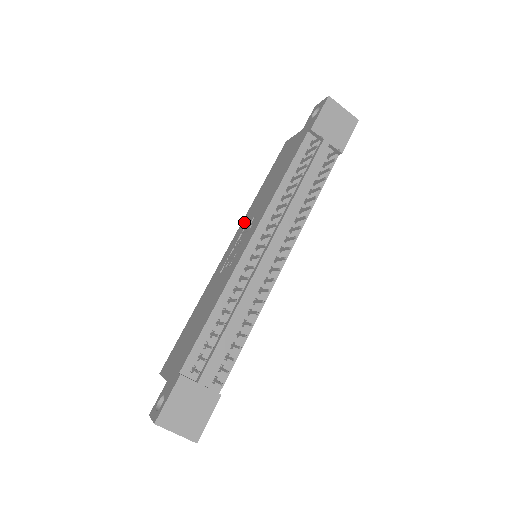
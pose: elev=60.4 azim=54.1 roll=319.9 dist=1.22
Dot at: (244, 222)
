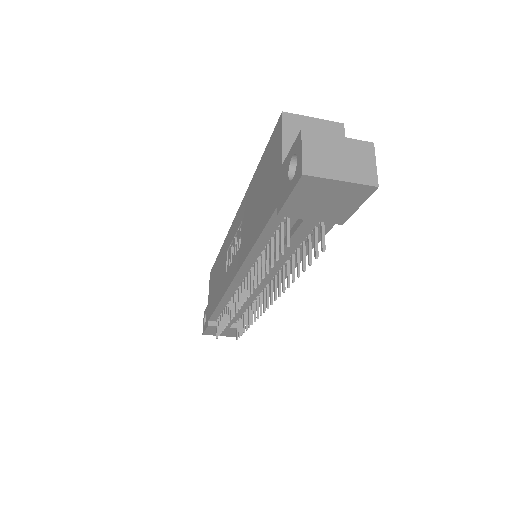
Dot at: (241, 212)
